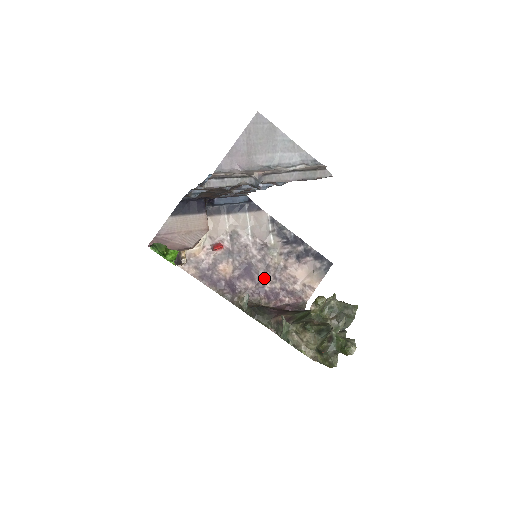
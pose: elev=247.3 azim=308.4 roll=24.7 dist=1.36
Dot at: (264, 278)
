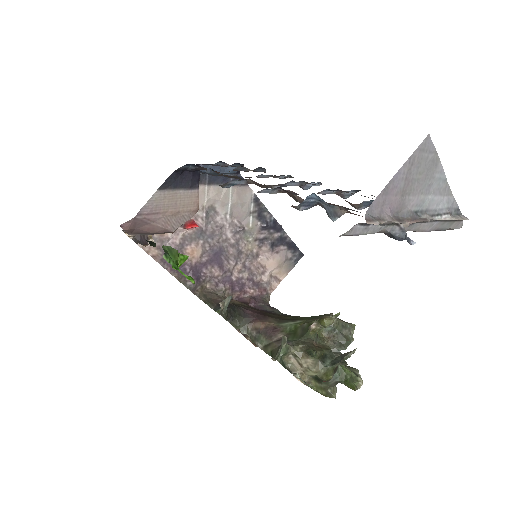
Dot at: (233, 266)
